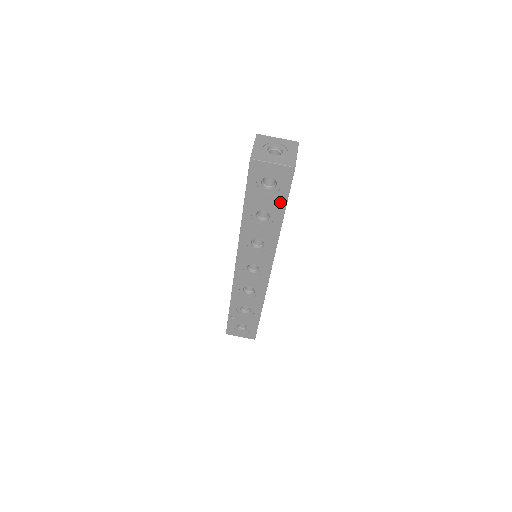
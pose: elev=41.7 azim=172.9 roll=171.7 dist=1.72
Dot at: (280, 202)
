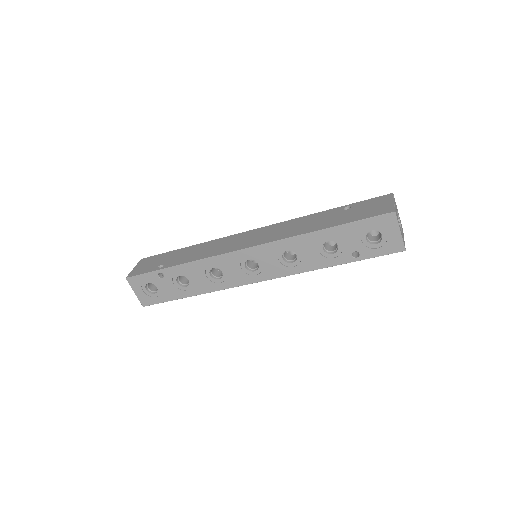
Dot at: (353, 253)
